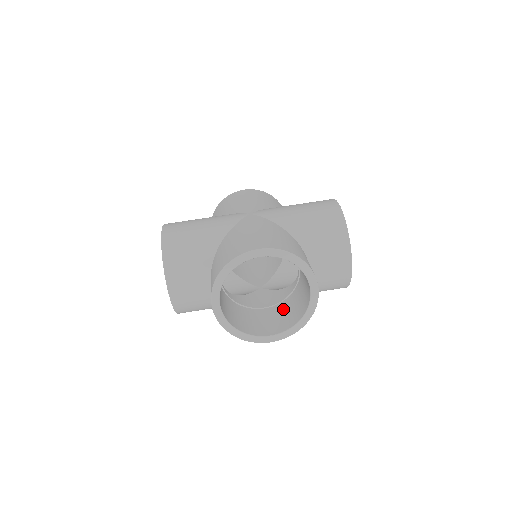
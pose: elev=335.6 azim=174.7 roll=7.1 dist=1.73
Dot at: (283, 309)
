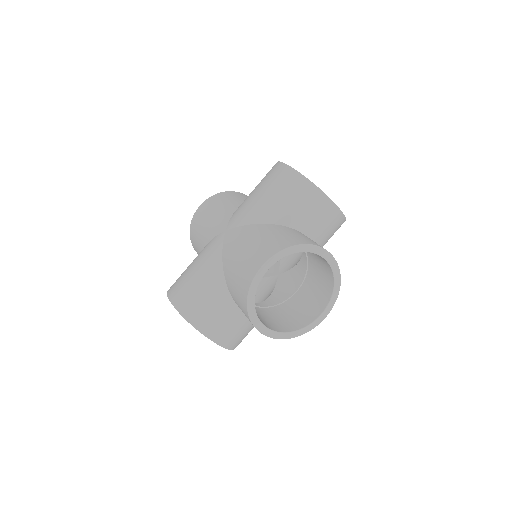
Dot at: (312, 282)
